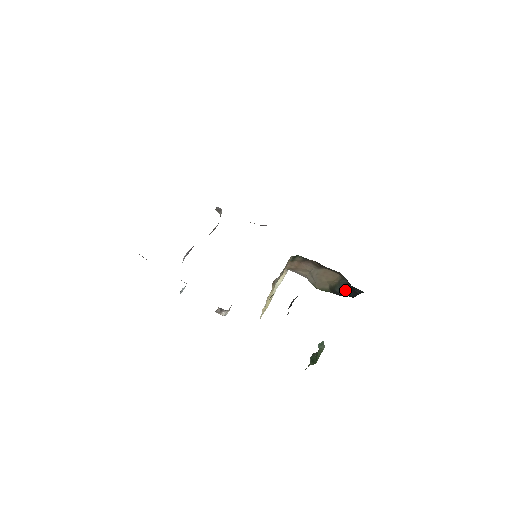
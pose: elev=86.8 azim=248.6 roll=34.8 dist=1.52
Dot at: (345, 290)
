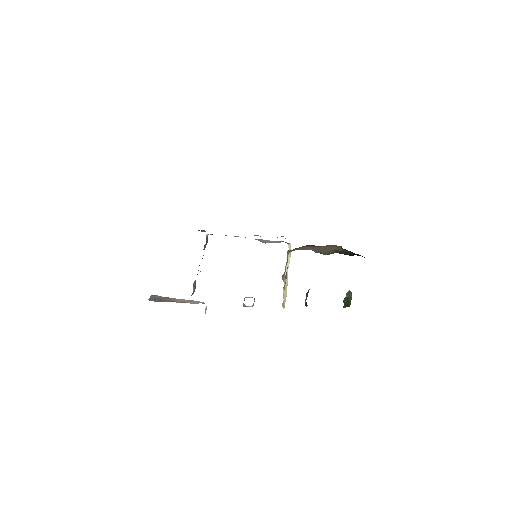
Dot at: (352, 254)
